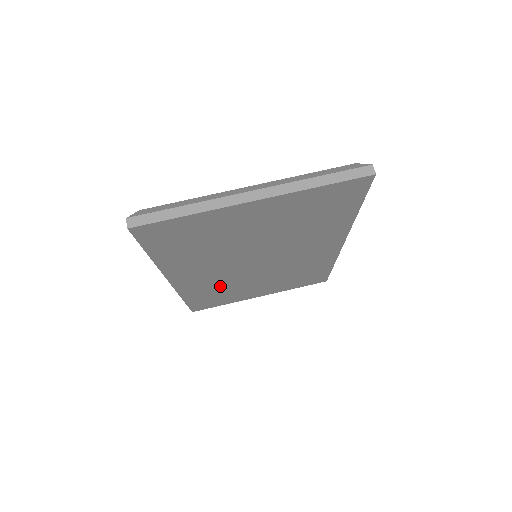
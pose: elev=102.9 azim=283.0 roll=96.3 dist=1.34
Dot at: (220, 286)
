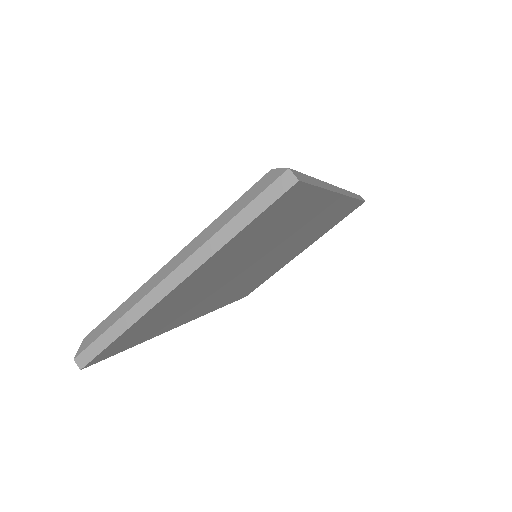
Dot at: (246, 284)
